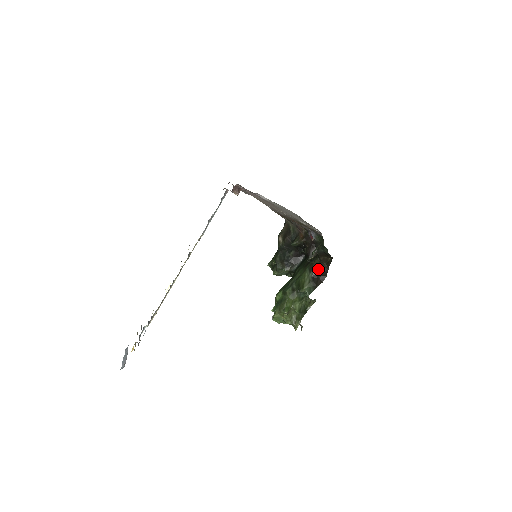
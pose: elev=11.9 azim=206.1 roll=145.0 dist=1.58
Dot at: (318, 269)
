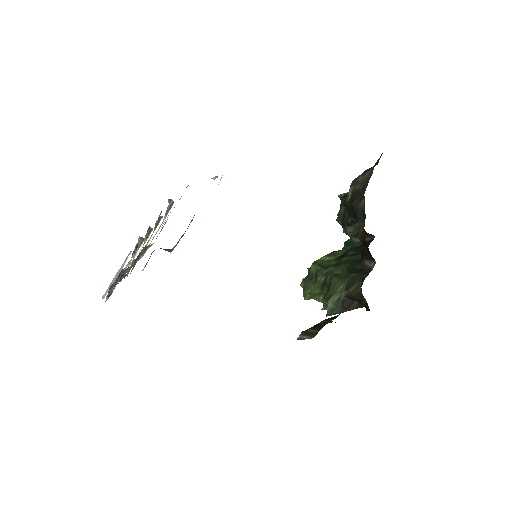
Dot at: (355, 296)
